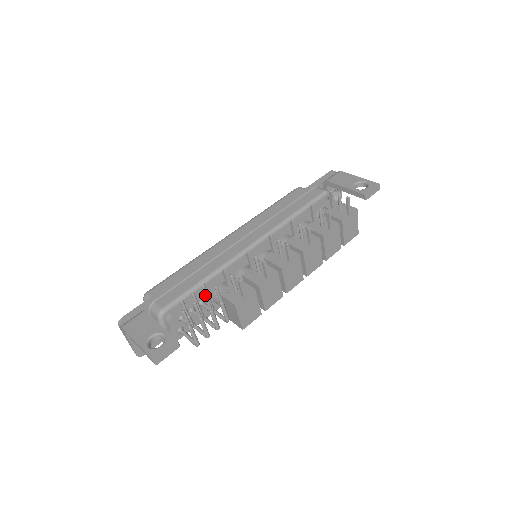
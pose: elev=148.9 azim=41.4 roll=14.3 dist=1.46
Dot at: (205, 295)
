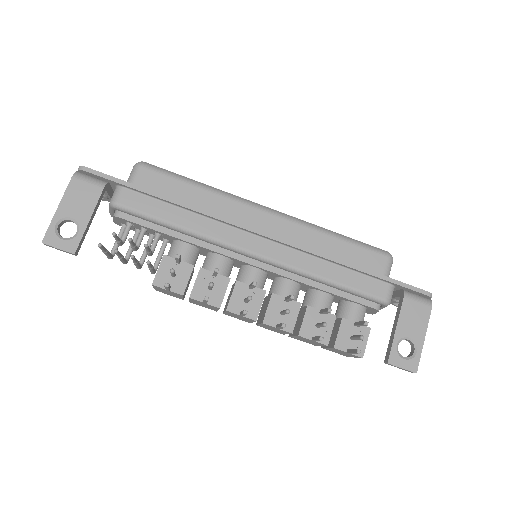
Dot at: (131, 257)
